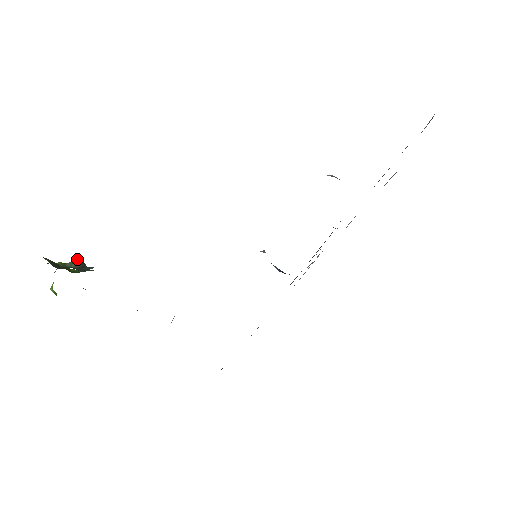
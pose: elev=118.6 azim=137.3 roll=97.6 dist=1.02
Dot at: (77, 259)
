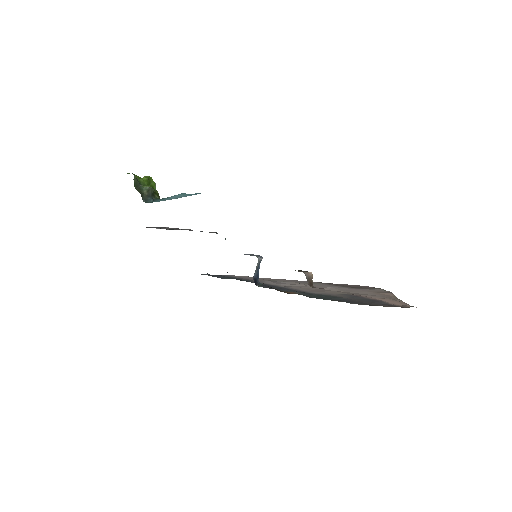
Dot at: (150, 189)
